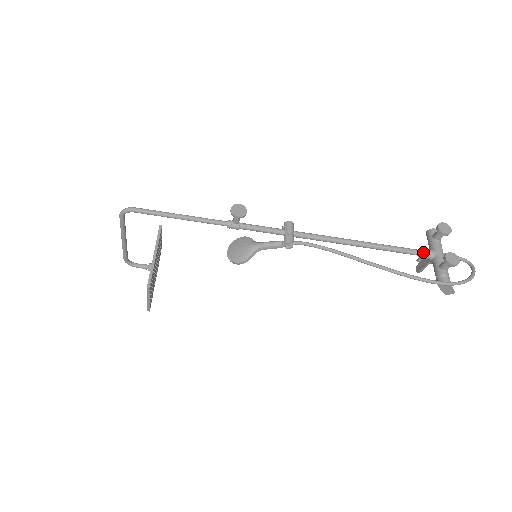
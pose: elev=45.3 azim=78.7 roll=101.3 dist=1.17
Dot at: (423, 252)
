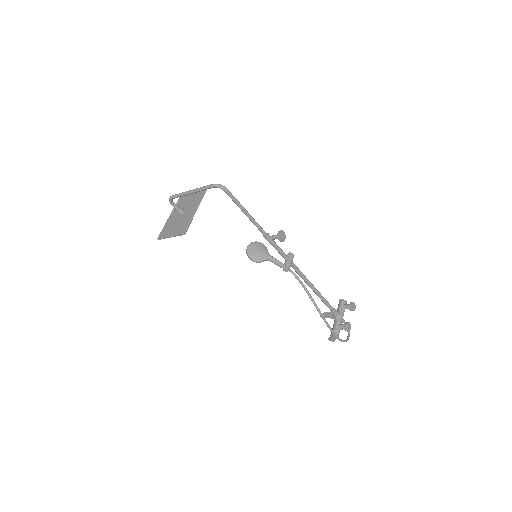
Dot at: (336, 312)
